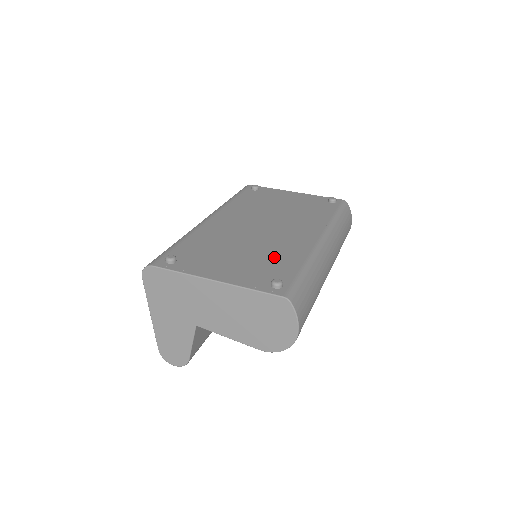
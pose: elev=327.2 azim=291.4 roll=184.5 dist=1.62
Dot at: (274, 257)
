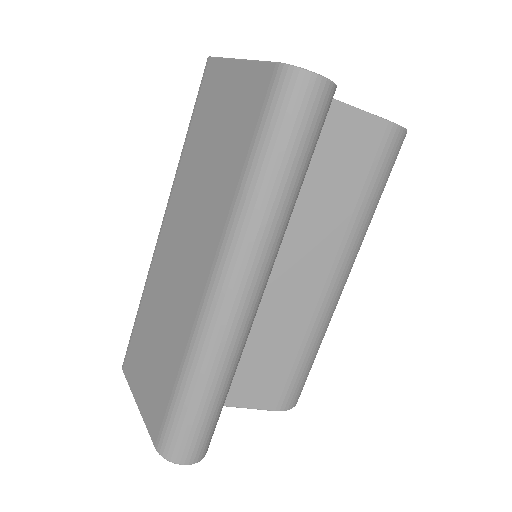
Dot at: occluded
